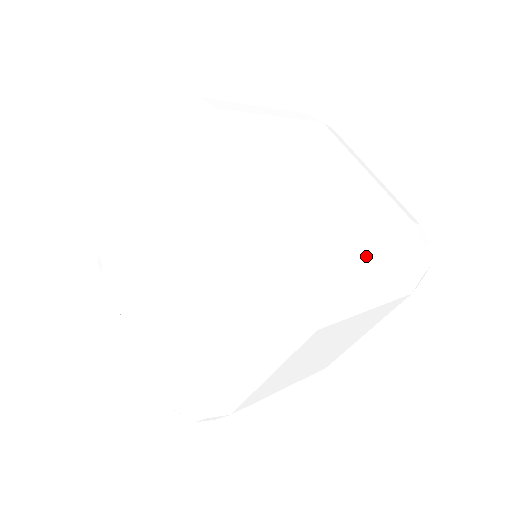
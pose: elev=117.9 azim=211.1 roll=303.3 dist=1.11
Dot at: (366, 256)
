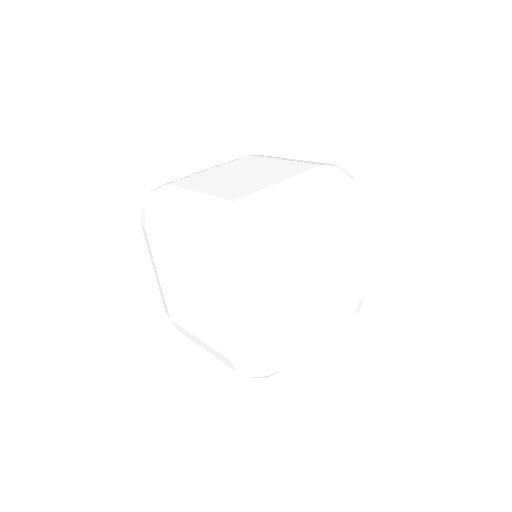
Dot at: occluded
